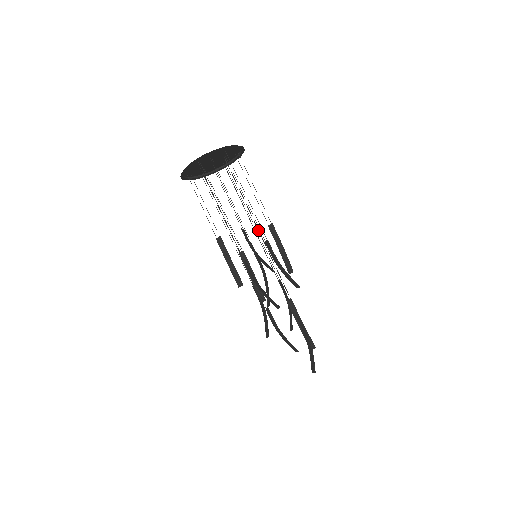
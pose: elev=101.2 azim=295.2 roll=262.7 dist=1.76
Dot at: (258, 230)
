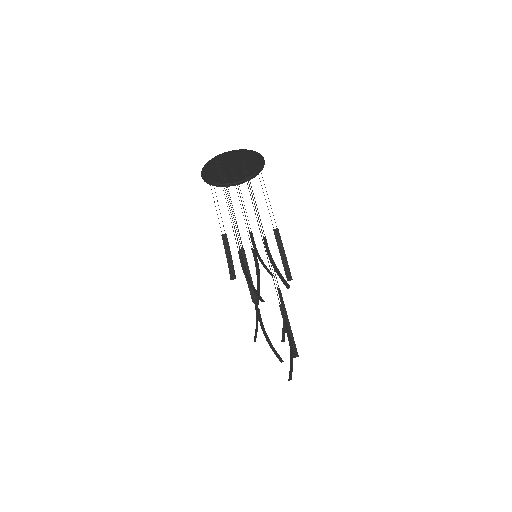
Dot at: occluded
